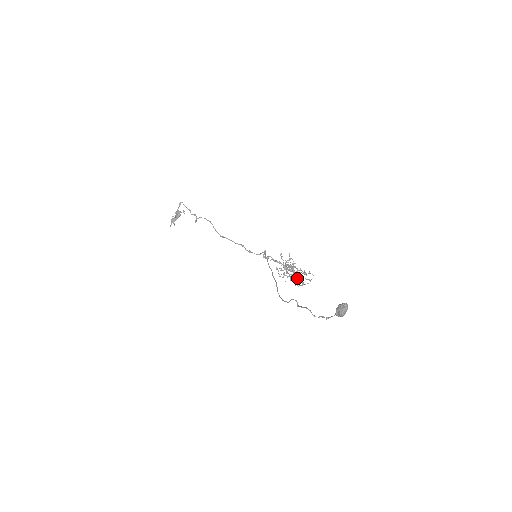
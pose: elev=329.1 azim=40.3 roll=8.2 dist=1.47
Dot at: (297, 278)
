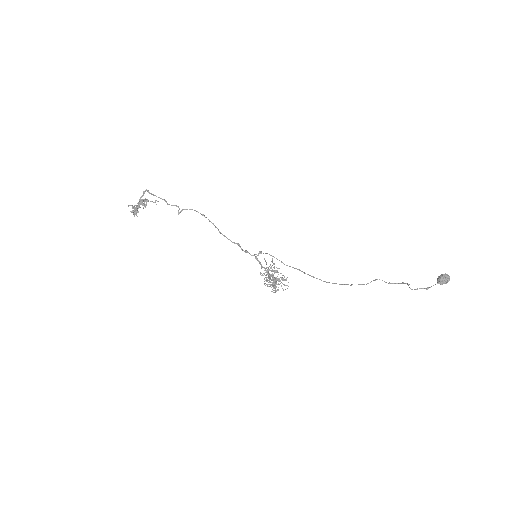
Dot at: (276, 284)
